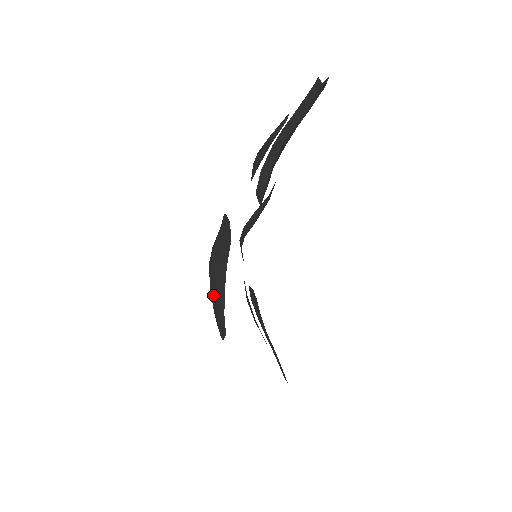
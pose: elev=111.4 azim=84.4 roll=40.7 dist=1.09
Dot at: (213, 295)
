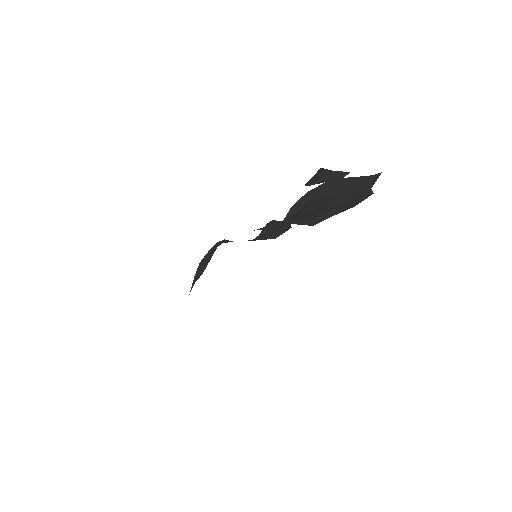
Dot at: occluded
